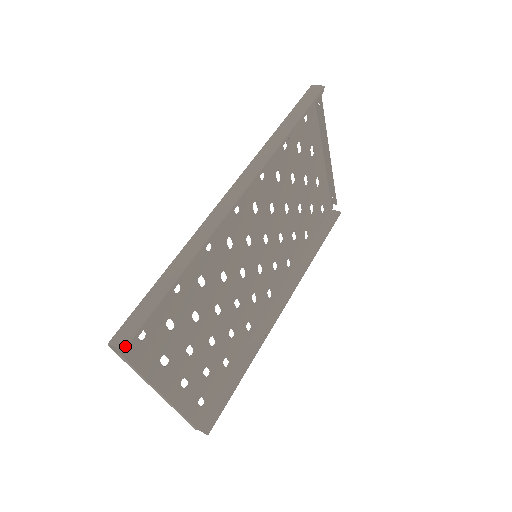
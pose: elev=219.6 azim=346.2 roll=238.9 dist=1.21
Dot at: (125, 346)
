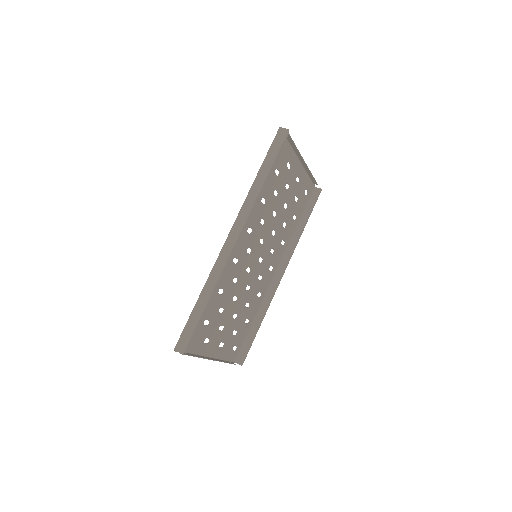
Dot at: (183, 352)
